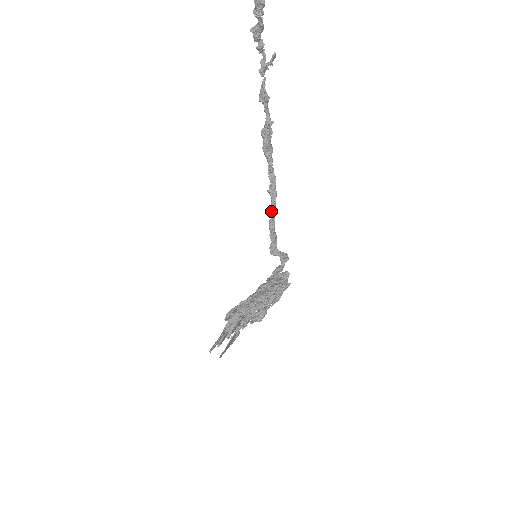
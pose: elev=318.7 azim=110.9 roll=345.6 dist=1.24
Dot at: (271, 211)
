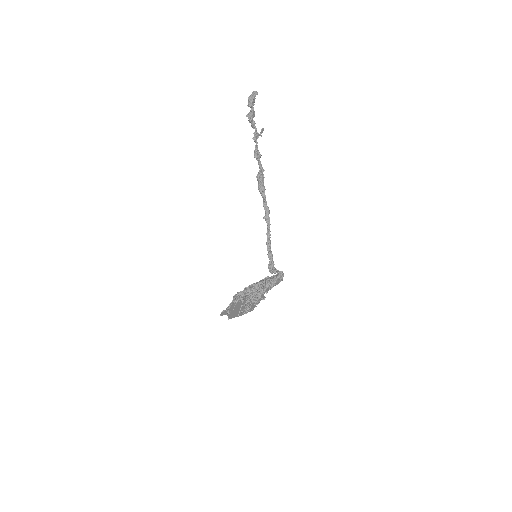
Dot at: (267, 234)
